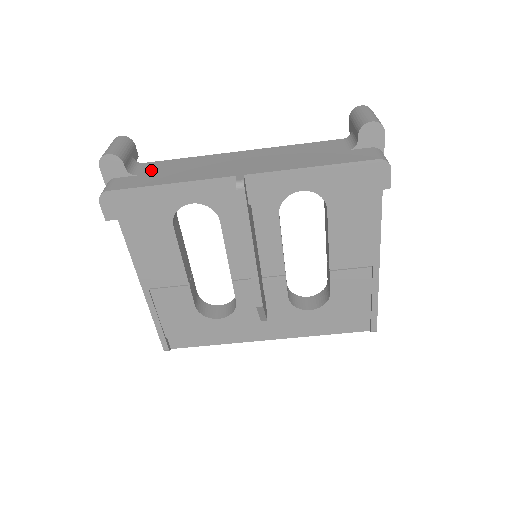
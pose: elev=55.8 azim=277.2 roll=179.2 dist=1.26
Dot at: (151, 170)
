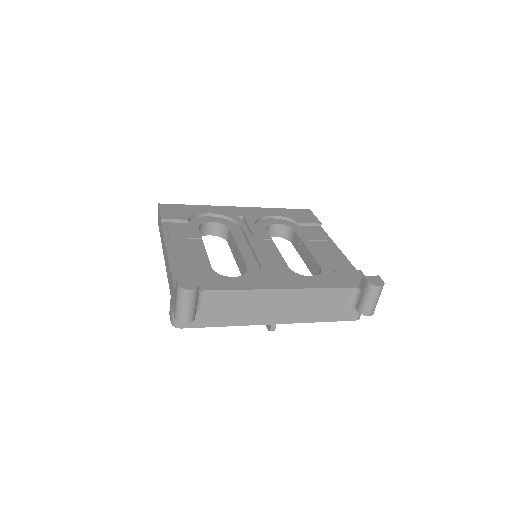
Dot at: (211, 305)
